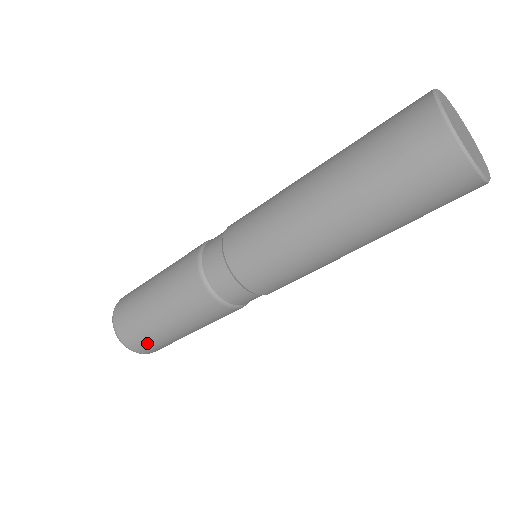
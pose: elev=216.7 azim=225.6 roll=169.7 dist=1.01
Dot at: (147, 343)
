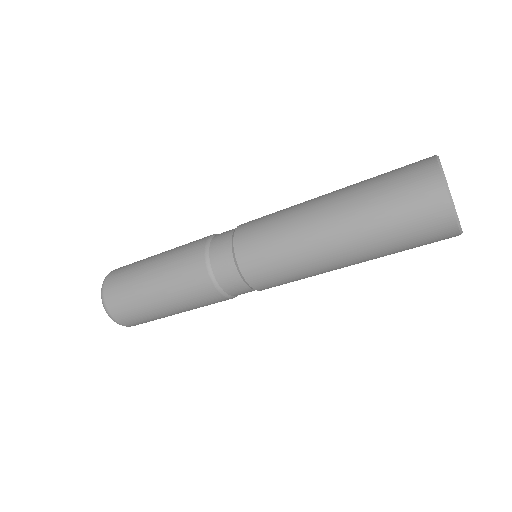
Dot at: (135, 318)
